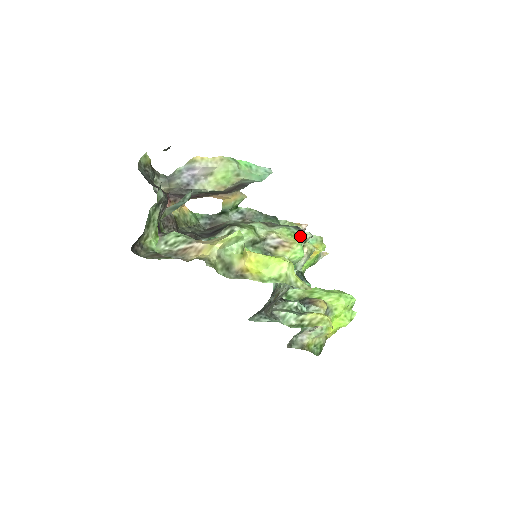
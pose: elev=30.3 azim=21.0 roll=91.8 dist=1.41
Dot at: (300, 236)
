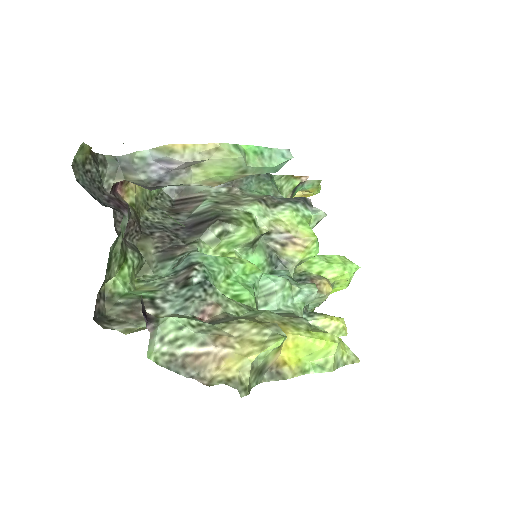
Dot at: (312, 219)
